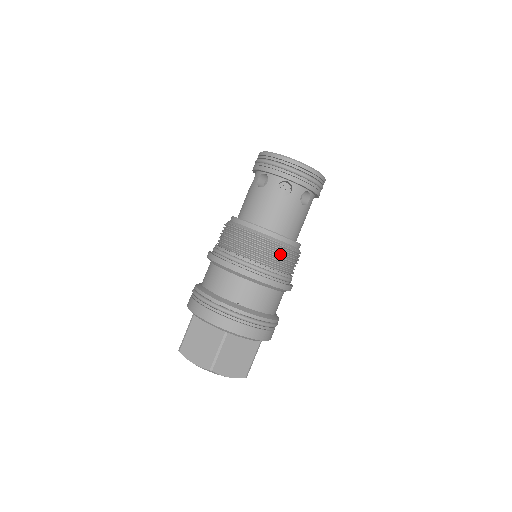
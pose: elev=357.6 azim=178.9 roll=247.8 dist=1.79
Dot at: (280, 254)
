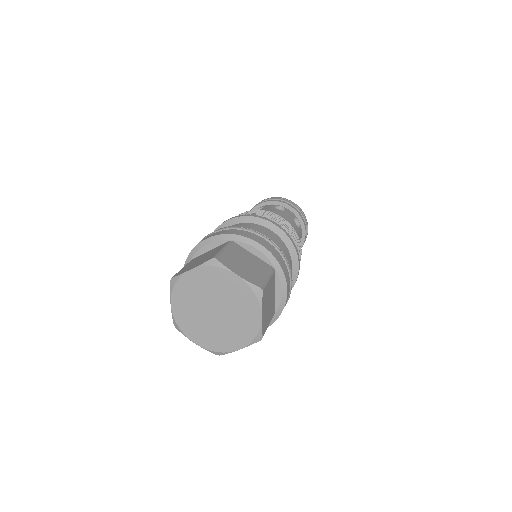
Dot at: (299, 254)
